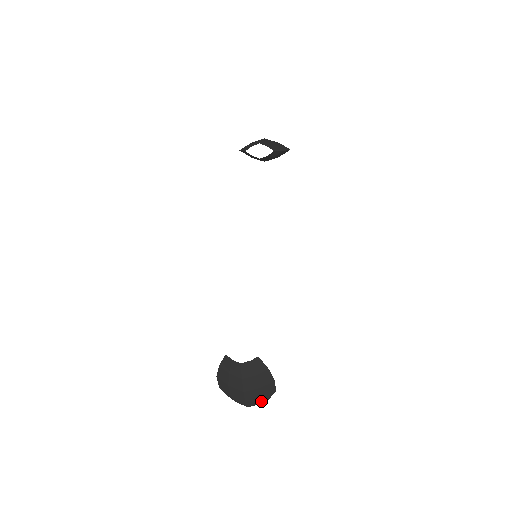
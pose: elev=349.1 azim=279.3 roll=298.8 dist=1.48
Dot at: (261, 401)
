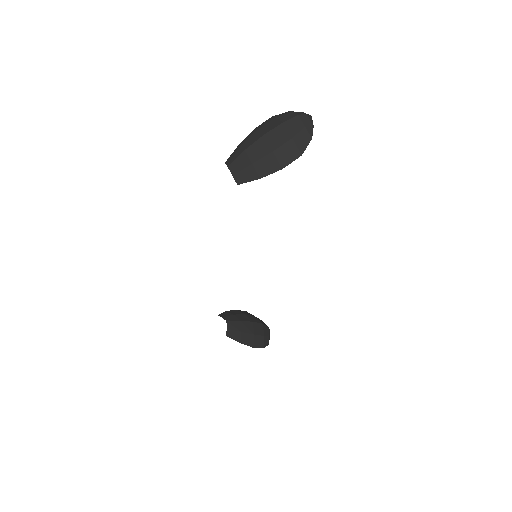
Dot at: occluded
